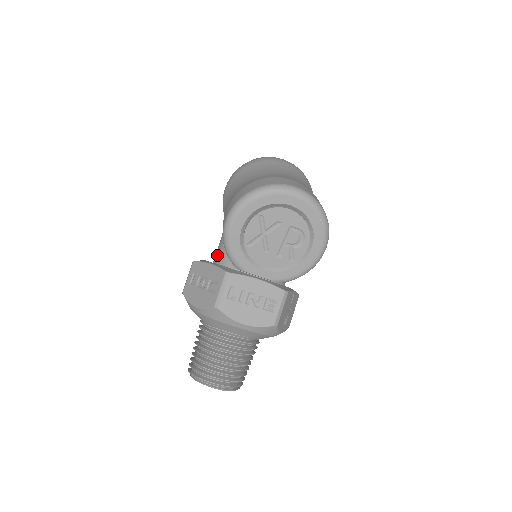
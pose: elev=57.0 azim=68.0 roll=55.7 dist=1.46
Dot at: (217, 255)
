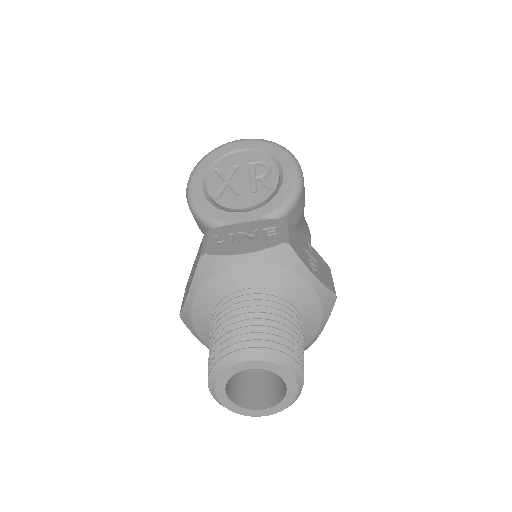
Dot at: occluded
